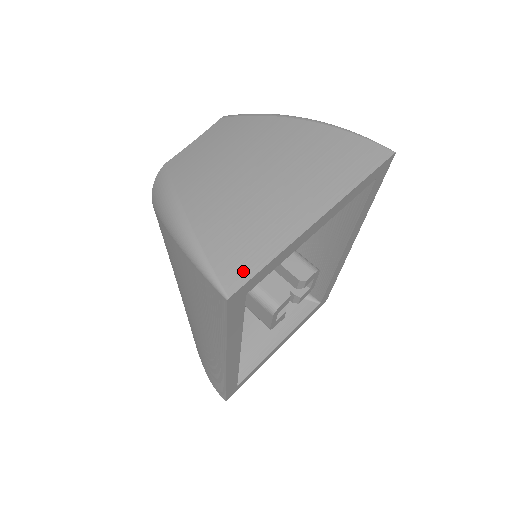
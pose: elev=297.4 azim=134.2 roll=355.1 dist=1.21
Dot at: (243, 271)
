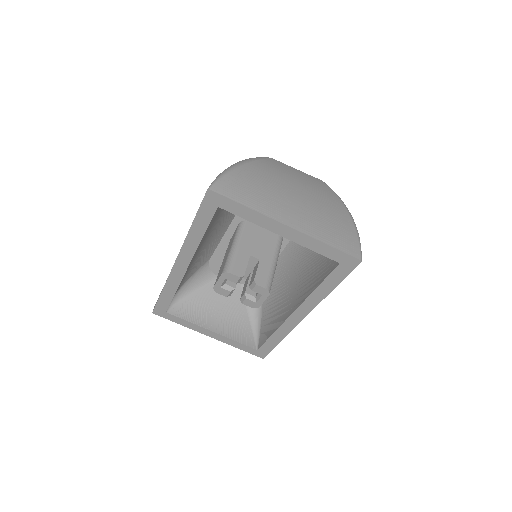
Dot at: (228, 193)
